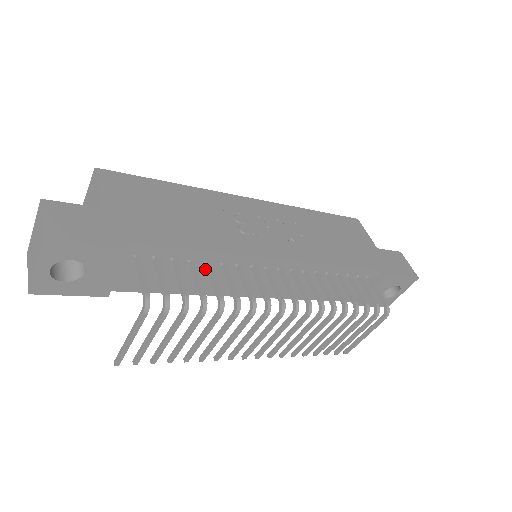
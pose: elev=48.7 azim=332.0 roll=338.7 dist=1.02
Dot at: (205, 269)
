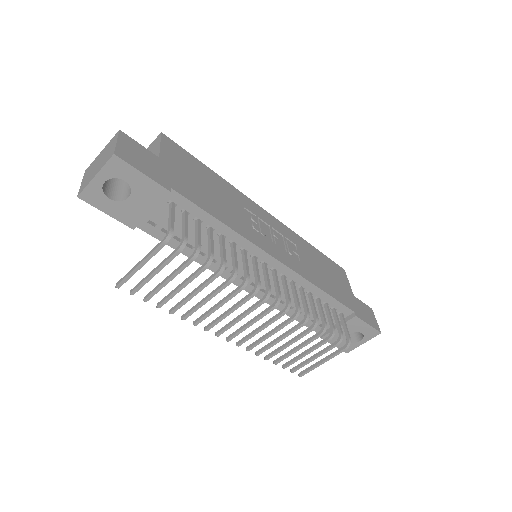
Dot at: (216, 241)
